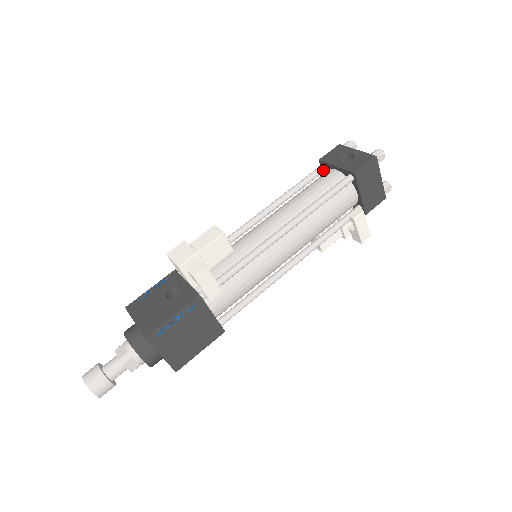
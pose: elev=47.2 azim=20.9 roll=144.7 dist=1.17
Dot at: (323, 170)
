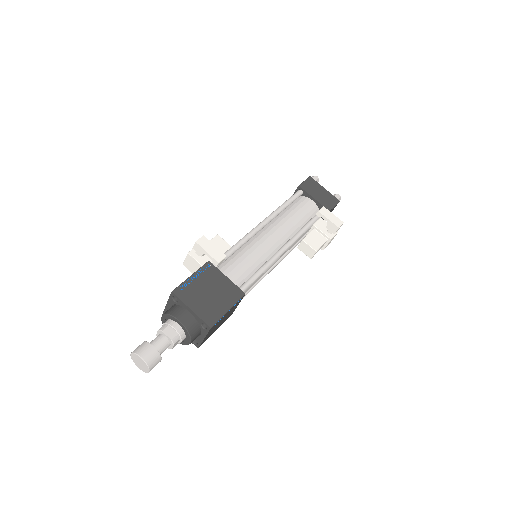
Dot at: occluded
